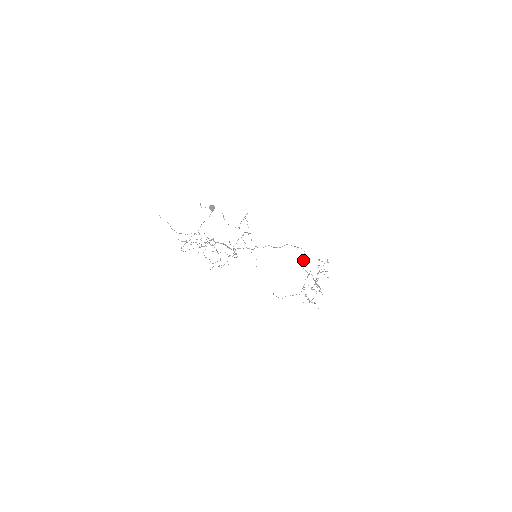
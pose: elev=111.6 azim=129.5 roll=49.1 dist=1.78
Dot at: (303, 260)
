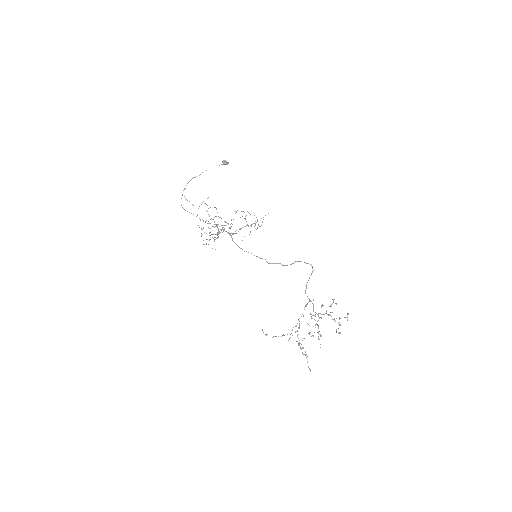
Dot at: (308, 280)
